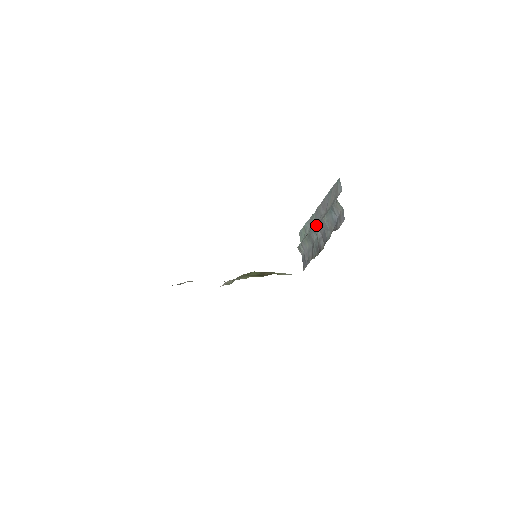
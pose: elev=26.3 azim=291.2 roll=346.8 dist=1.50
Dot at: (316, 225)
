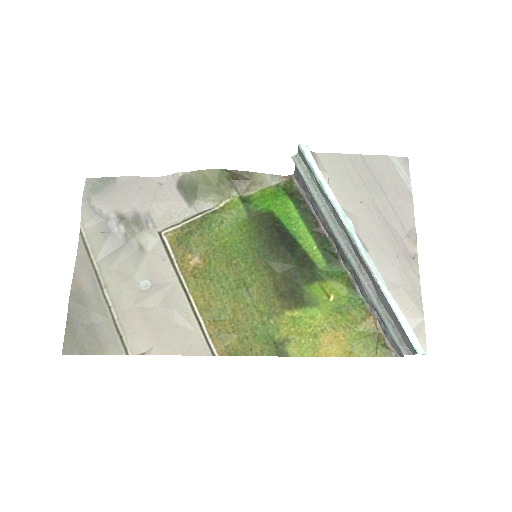
Dot at: occluded
